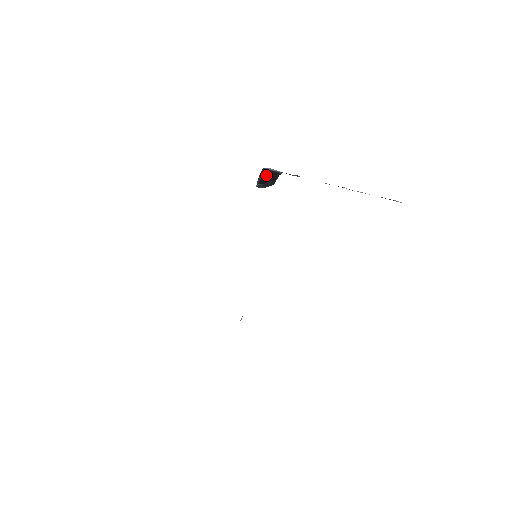
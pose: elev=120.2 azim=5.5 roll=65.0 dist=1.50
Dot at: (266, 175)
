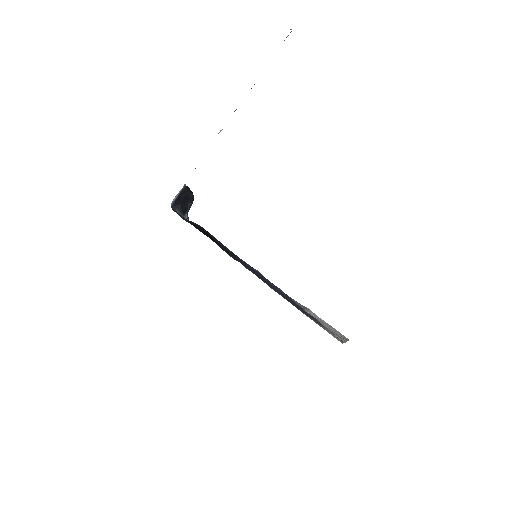
Dot at: (180, 204)
